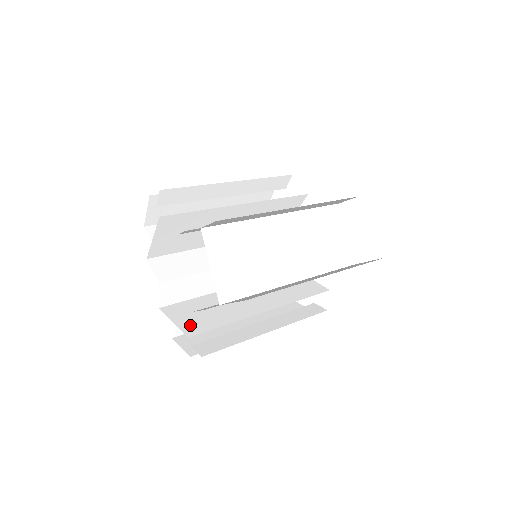
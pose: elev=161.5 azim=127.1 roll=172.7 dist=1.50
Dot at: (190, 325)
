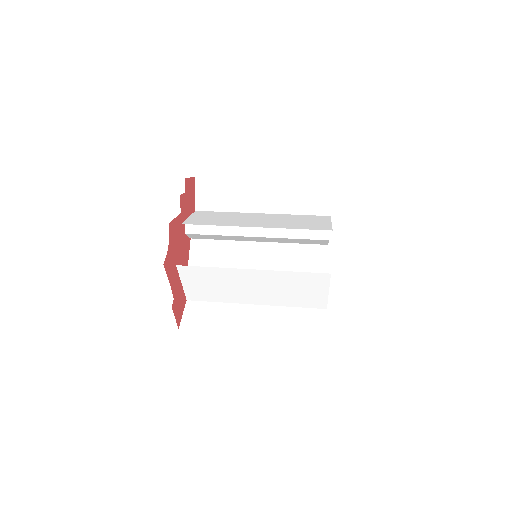
Dot at: occluded
